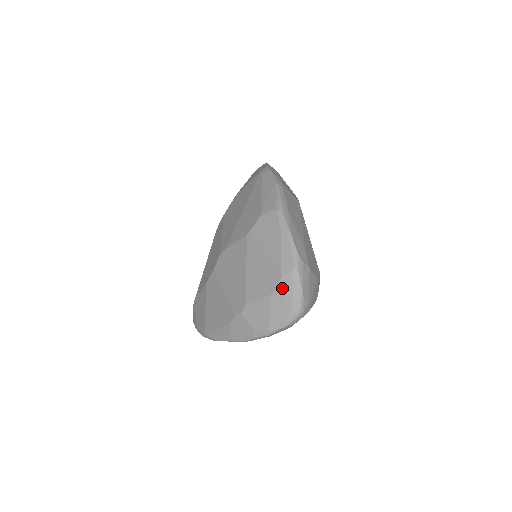
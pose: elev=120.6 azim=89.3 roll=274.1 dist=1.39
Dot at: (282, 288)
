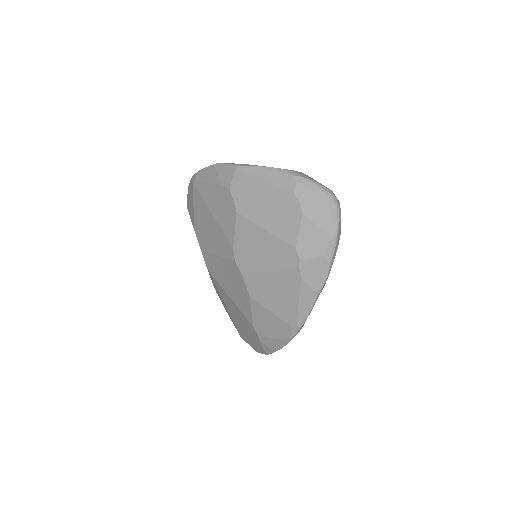
Dot at: (304, 199)
